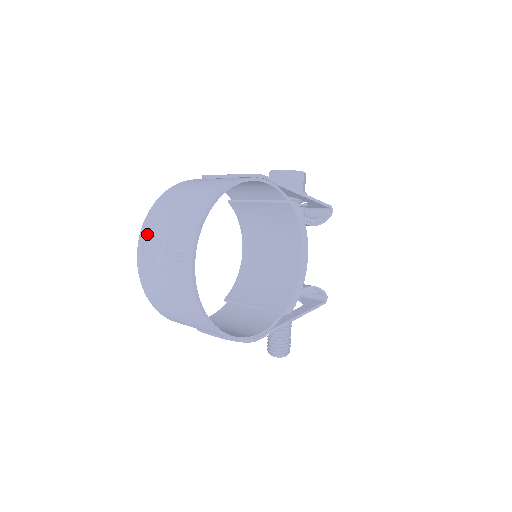
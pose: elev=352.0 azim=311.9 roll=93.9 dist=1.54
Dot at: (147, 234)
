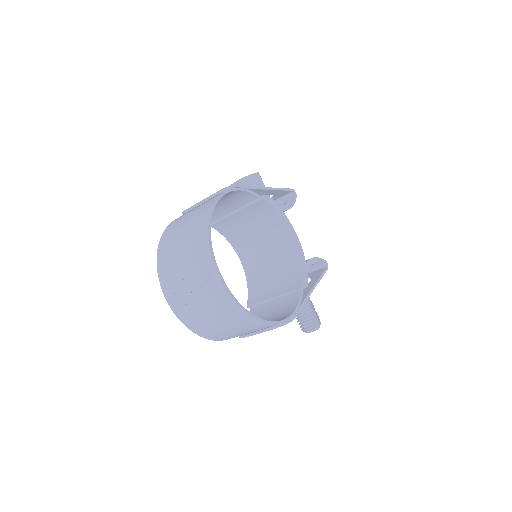
Dot at: (166, 276)
